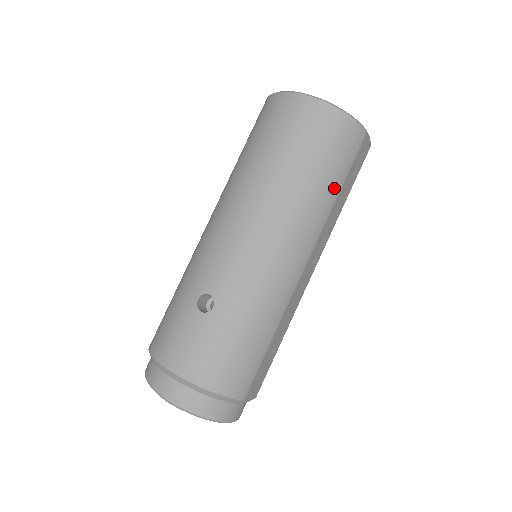
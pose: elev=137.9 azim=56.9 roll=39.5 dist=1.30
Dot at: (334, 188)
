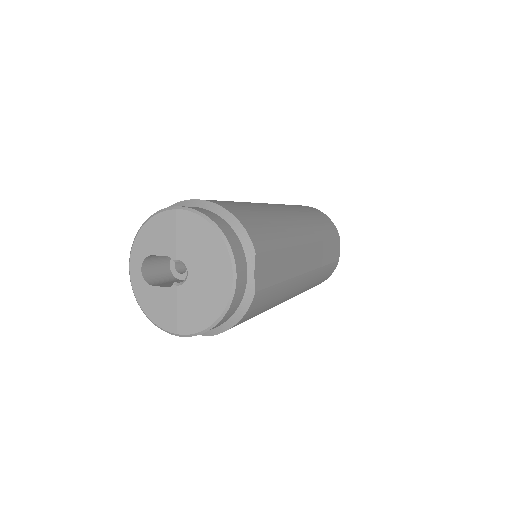
Dot at: (324, 232)
